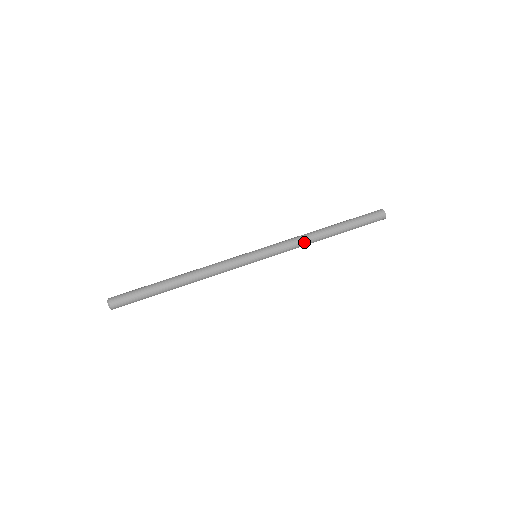
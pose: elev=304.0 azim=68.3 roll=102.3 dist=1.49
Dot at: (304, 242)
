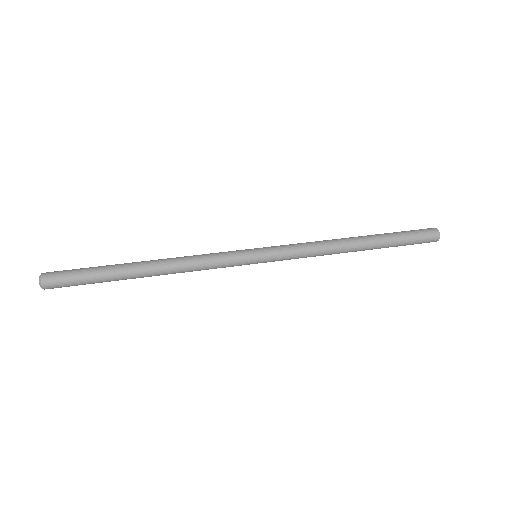
Dot at: (324, 250)
